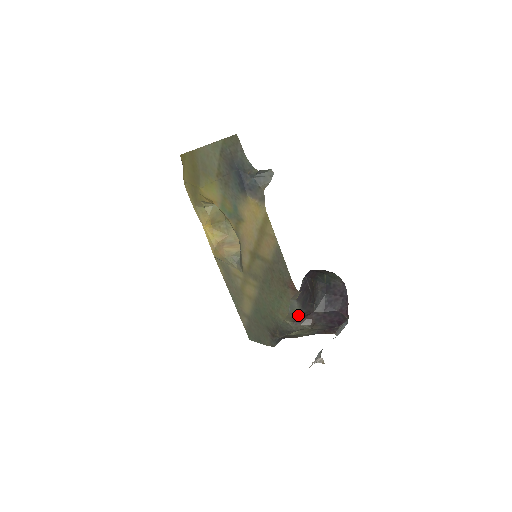
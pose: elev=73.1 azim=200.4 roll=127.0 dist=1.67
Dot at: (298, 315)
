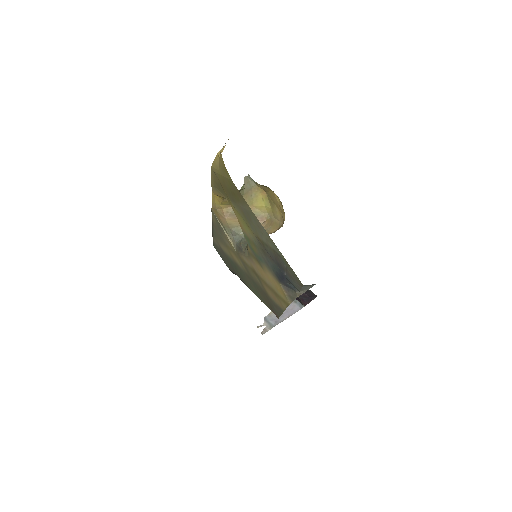
Dot at: occluded
